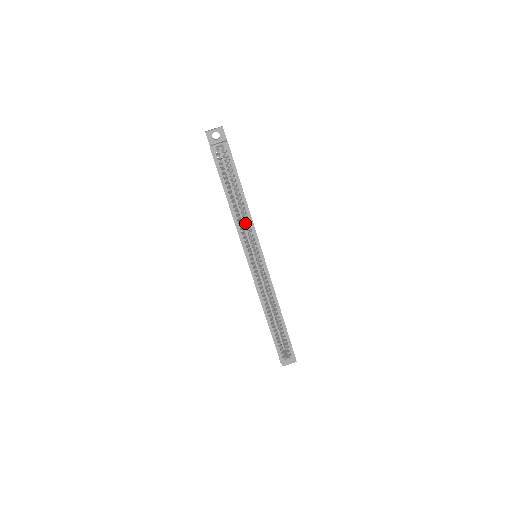
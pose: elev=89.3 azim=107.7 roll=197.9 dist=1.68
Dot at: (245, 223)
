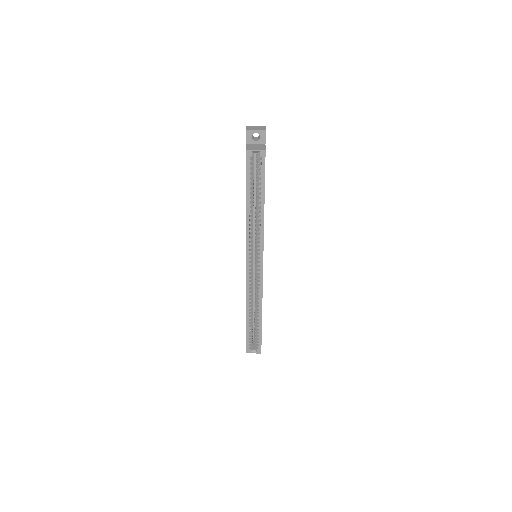
Dot at: occluded
